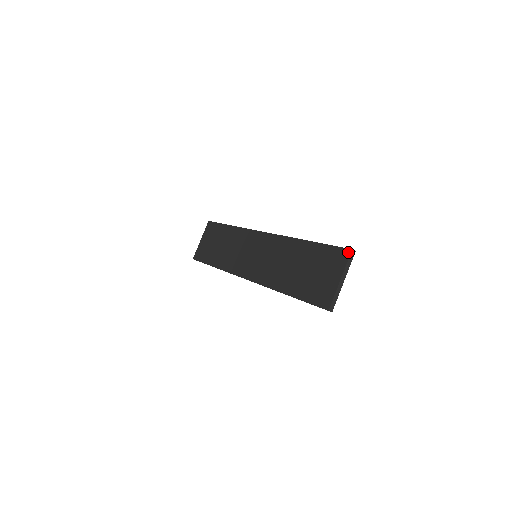
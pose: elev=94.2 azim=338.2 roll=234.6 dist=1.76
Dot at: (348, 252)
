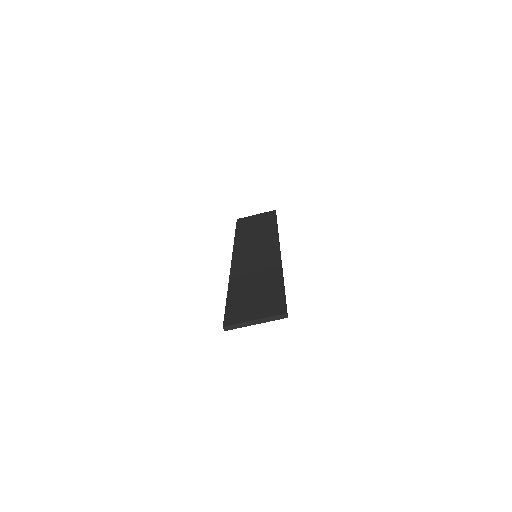
Dot at: (283, 312)
